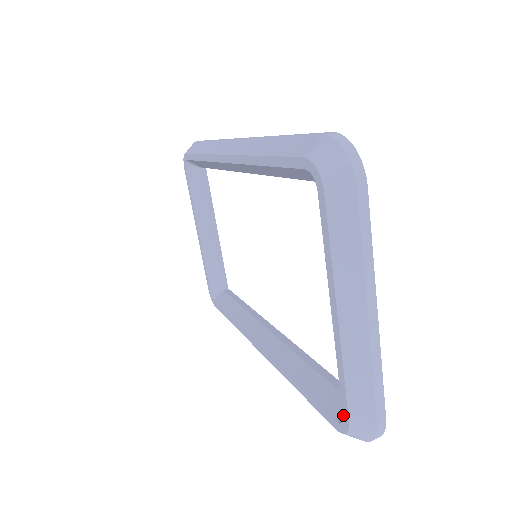
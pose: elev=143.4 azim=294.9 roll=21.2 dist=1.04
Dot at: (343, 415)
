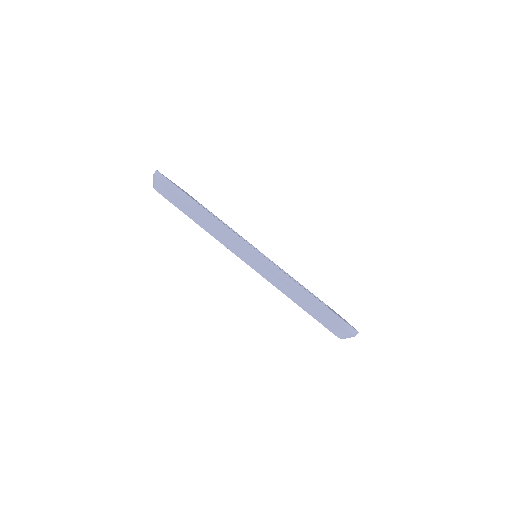
Dot at: occluded
